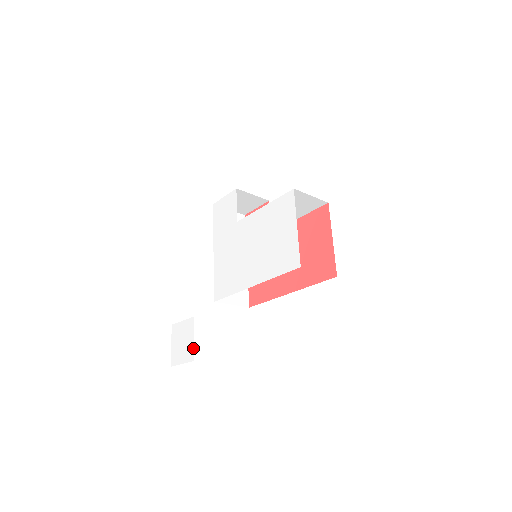
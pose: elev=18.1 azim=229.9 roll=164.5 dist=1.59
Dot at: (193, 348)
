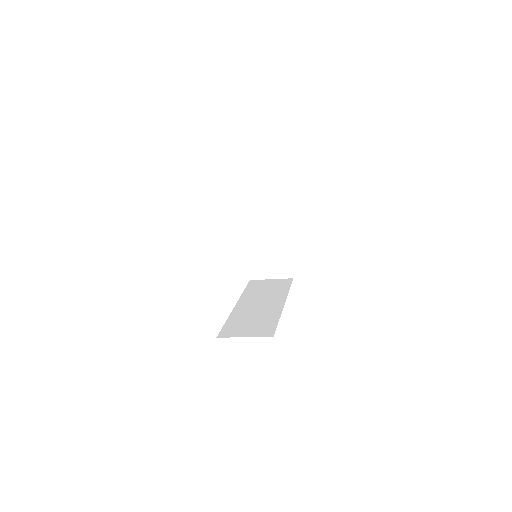
Dot at: occluded
